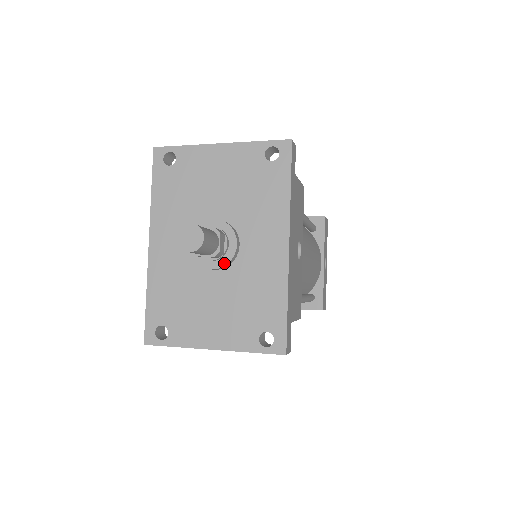
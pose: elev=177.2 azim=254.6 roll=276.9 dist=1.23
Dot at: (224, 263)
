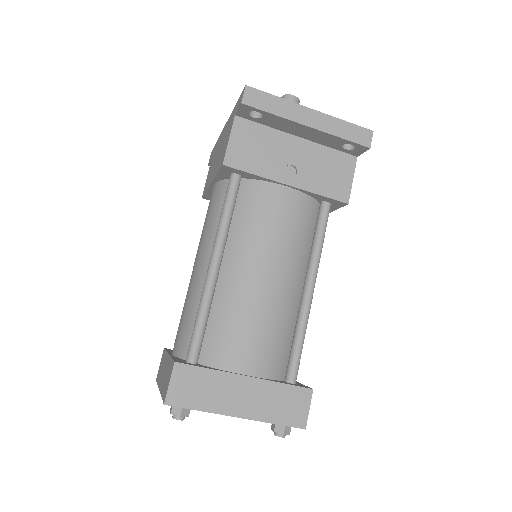
Dot at: occluded
